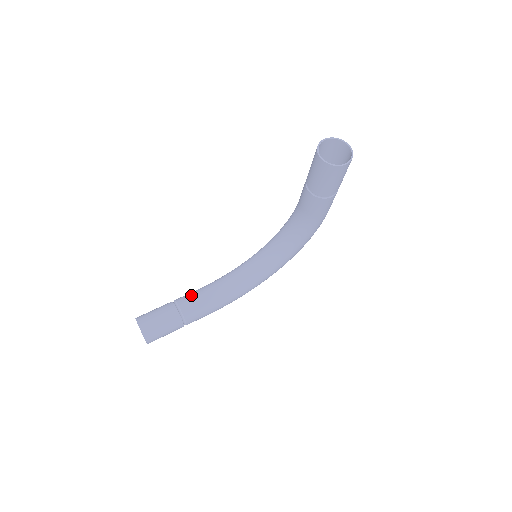
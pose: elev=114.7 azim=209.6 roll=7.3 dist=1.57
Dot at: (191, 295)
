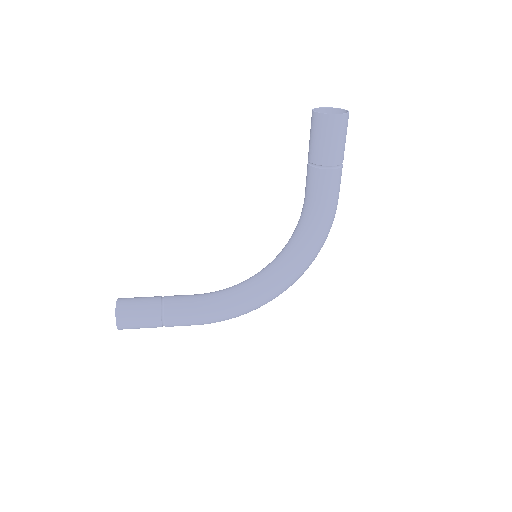
Dot at: (183, 295)
